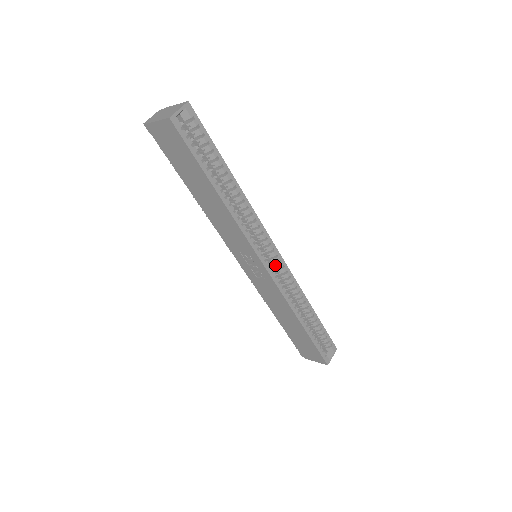
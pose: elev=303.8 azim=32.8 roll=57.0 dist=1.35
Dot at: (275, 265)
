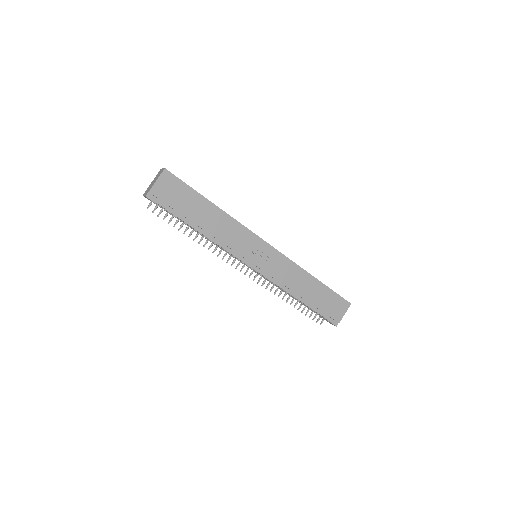
Dot at: occluded
